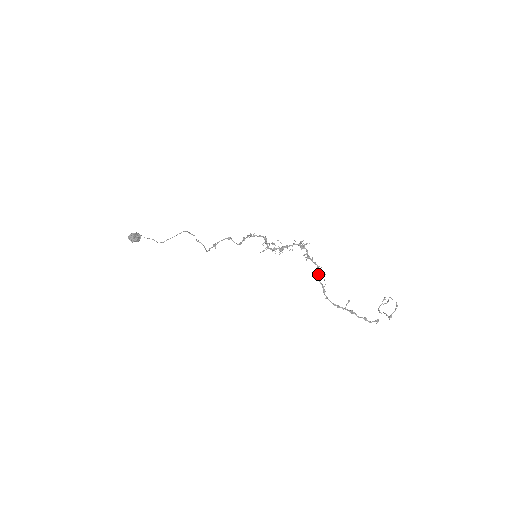
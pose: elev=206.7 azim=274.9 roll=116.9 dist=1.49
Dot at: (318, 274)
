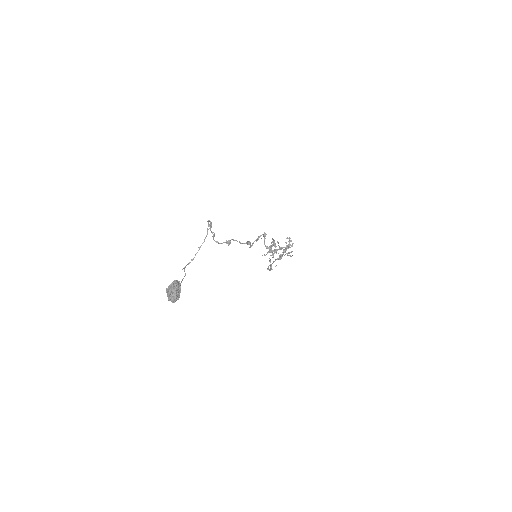
Dot at: occluded
